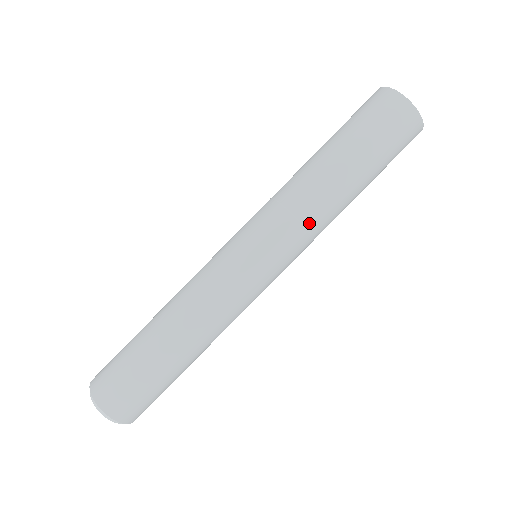
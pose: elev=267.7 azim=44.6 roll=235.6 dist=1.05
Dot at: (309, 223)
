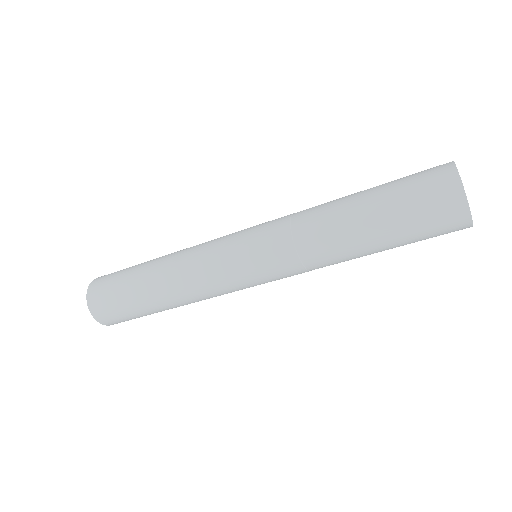
Dot at: (305, 256)
